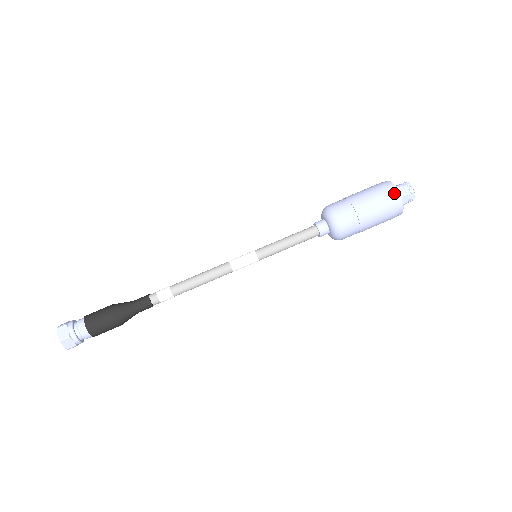
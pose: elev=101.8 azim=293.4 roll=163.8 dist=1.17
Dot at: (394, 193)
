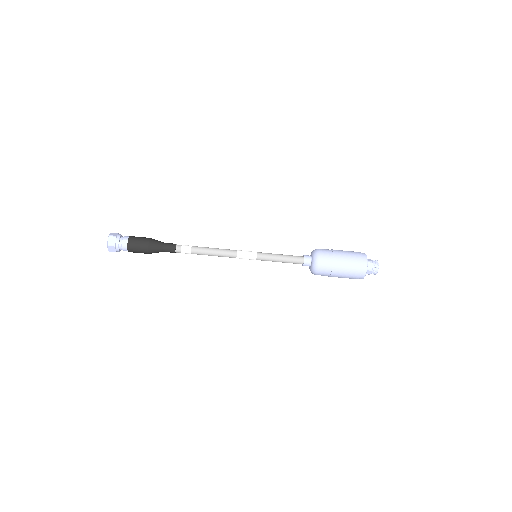
Dot at: (360, 278)
